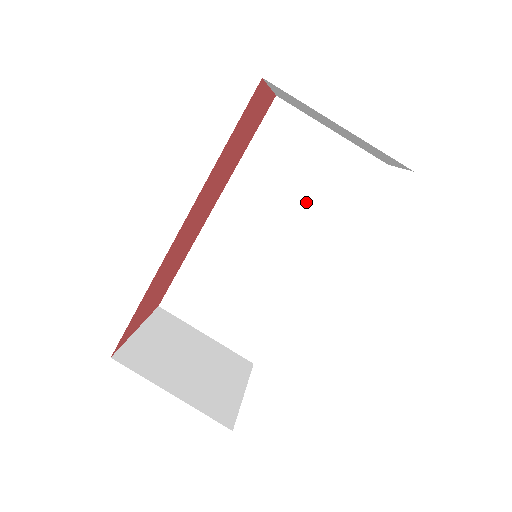
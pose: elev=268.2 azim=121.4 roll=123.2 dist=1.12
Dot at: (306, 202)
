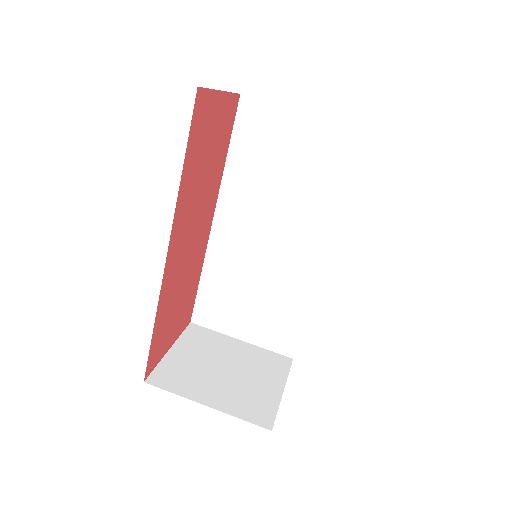
Dot at: (298, 189)
